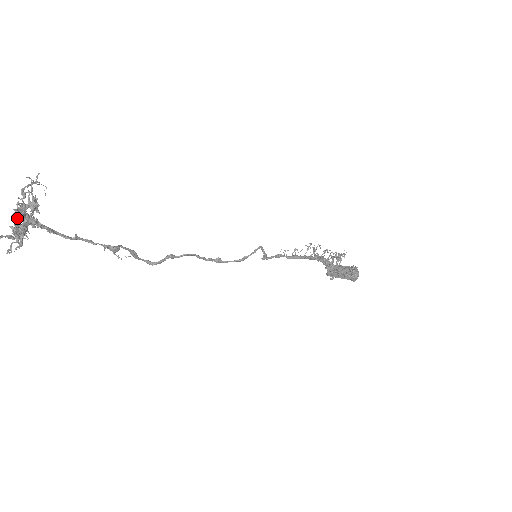
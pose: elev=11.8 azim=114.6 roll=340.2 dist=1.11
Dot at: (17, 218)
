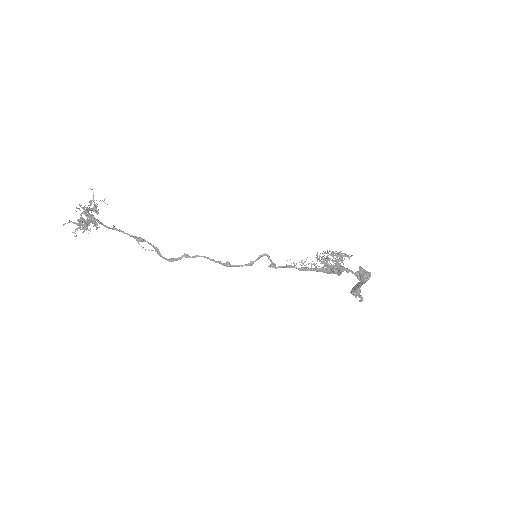
Dot at: (79, 208)
